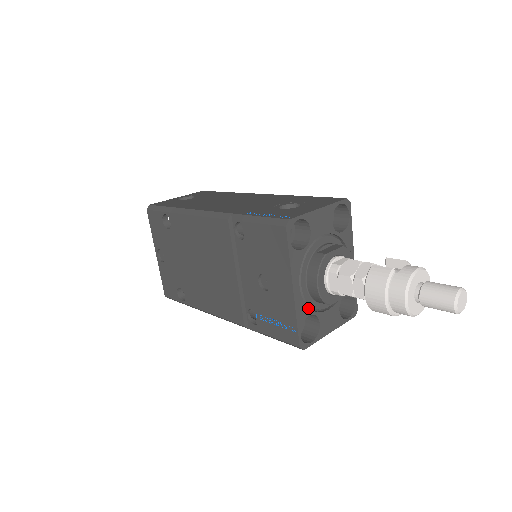
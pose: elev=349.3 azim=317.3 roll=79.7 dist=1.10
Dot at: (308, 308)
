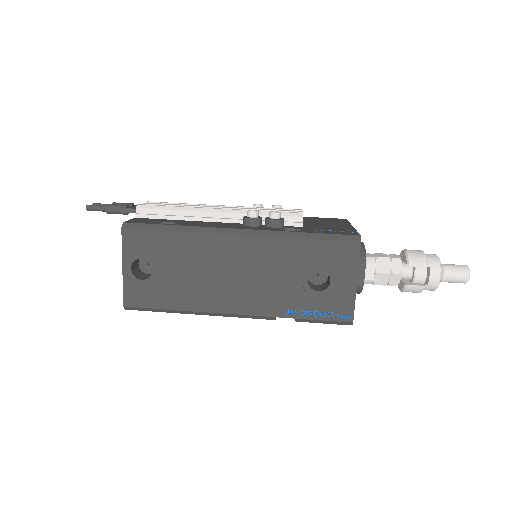
Dot at: occluded
